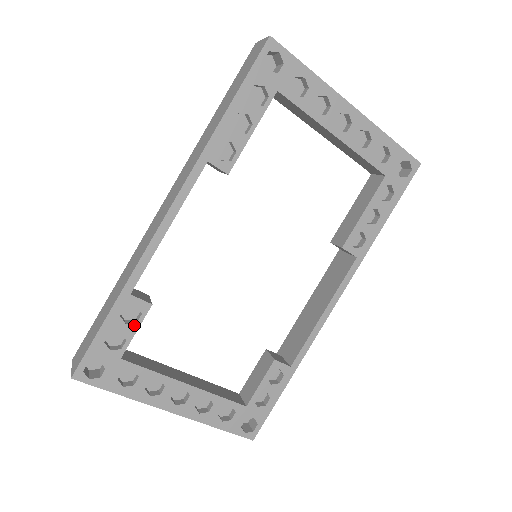
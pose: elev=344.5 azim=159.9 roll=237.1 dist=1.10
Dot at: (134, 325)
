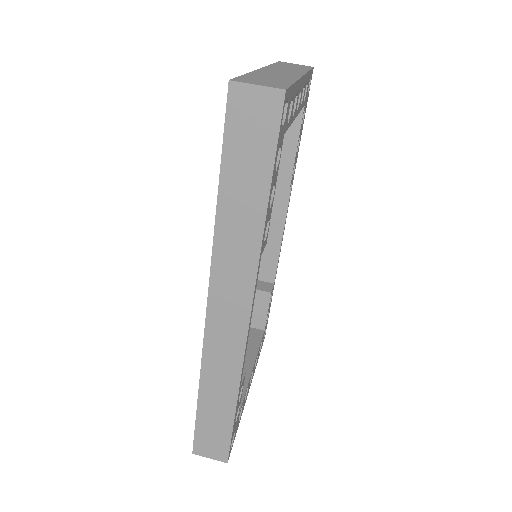
Dot at: (241, 395)
